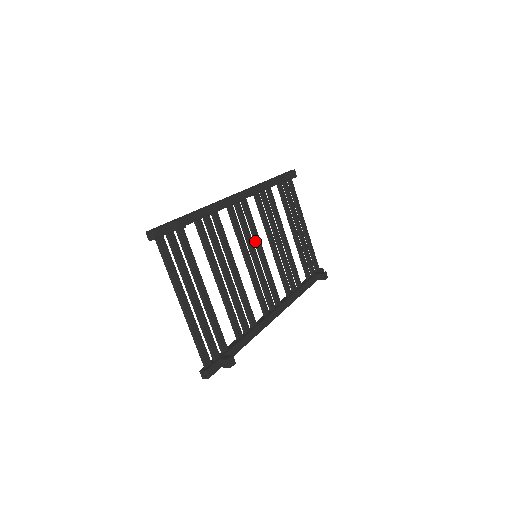
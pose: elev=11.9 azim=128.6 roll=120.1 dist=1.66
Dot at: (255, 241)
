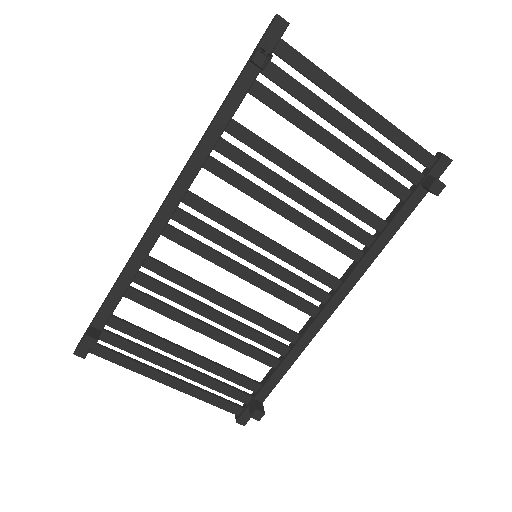
Dot at: occluded
